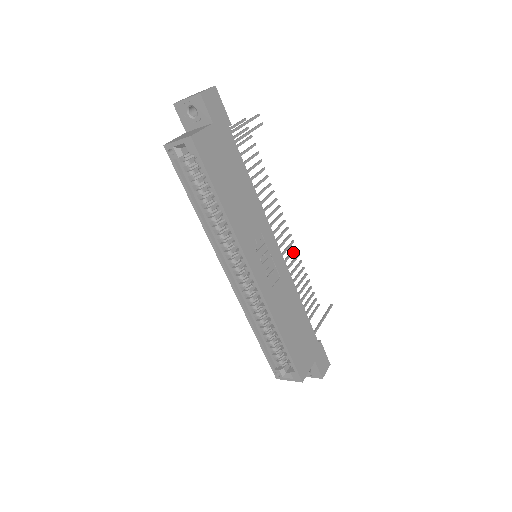
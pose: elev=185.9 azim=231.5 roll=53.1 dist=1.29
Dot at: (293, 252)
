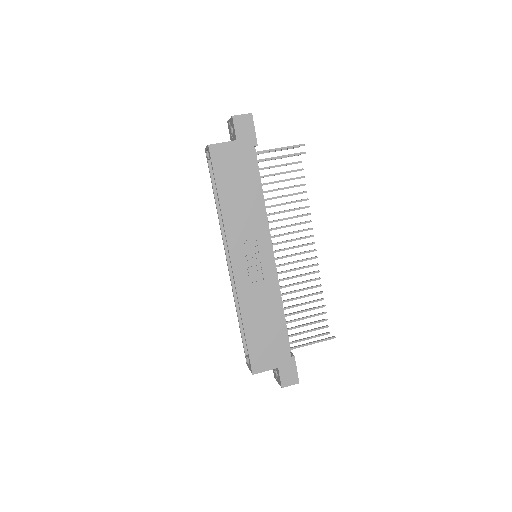
Dot at: (312, 273)
